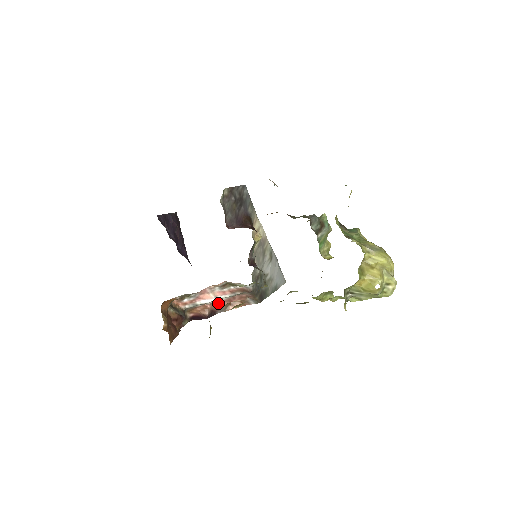
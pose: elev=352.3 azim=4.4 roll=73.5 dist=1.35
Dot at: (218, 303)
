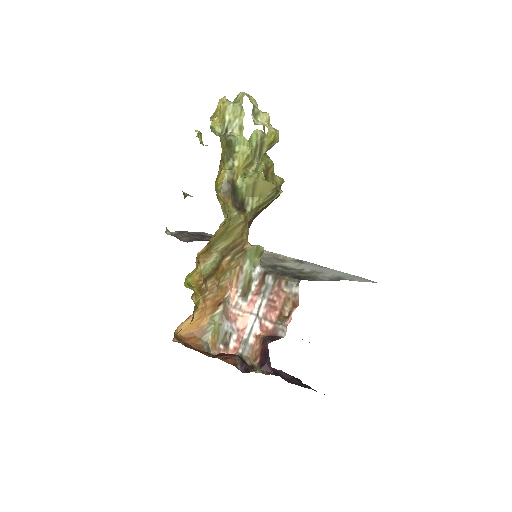
Dot at: (265, 321)
